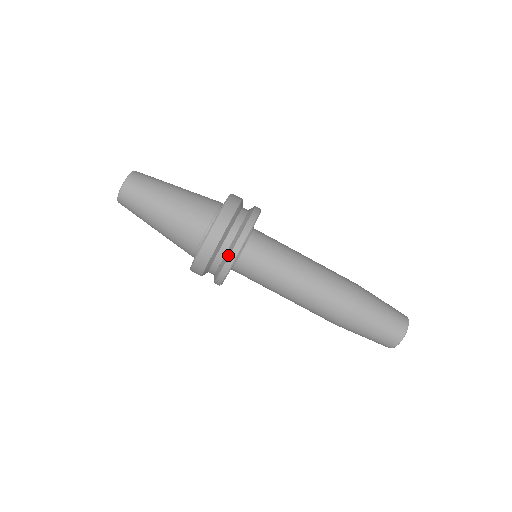
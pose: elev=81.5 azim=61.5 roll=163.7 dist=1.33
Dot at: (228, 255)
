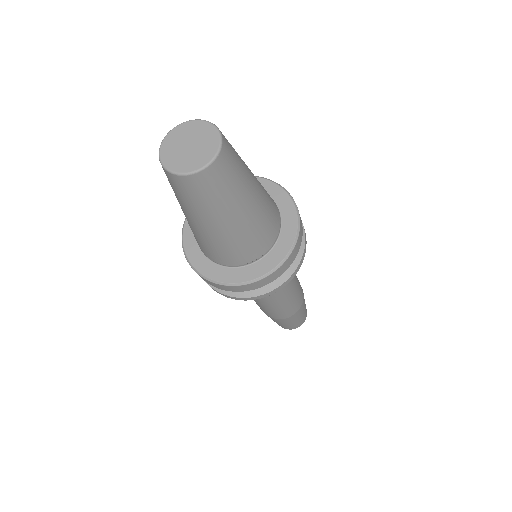
Dot at: (220, 291)
